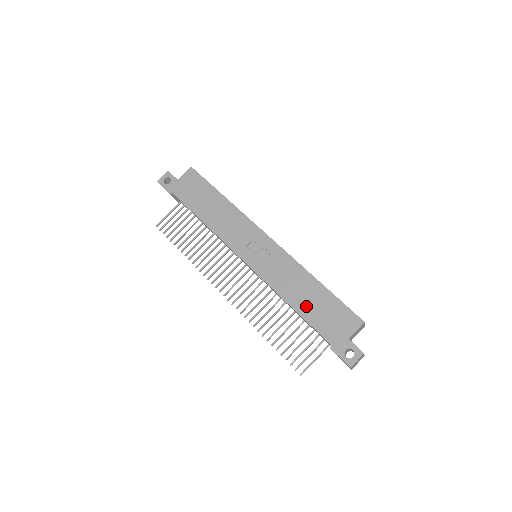
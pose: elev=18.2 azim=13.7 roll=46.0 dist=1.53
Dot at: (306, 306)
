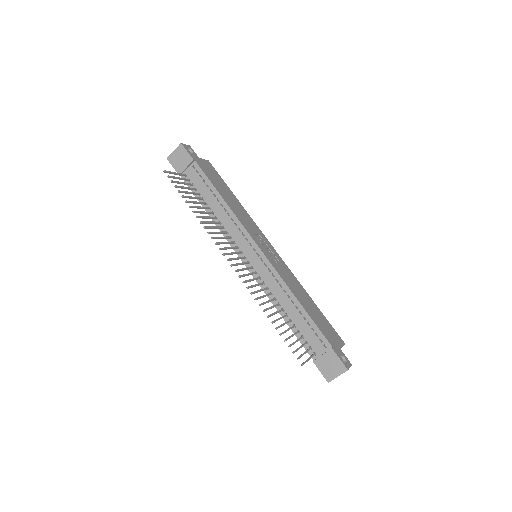
Dot at: (309, 309)
